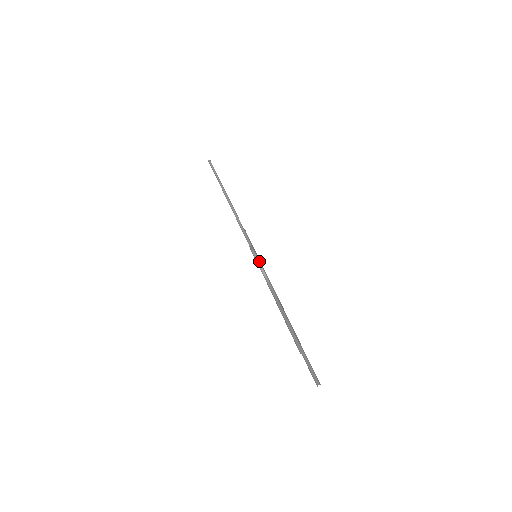
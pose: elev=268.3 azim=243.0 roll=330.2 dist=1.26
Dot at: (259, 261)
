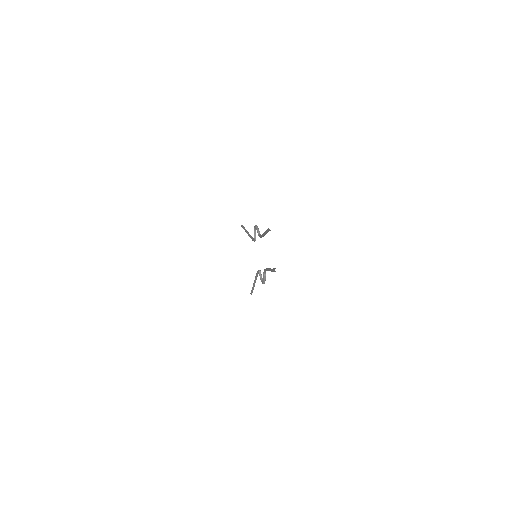
Dot at: occluded
